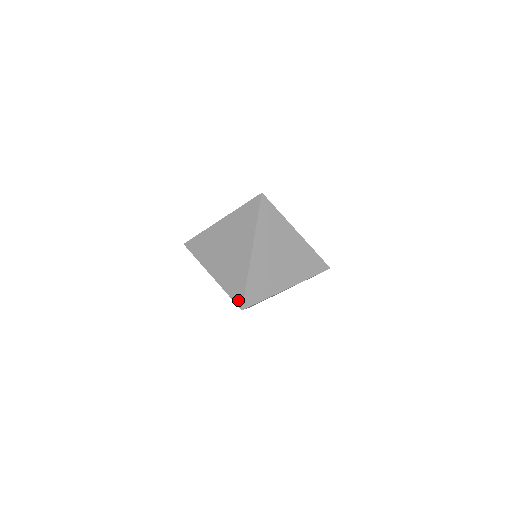
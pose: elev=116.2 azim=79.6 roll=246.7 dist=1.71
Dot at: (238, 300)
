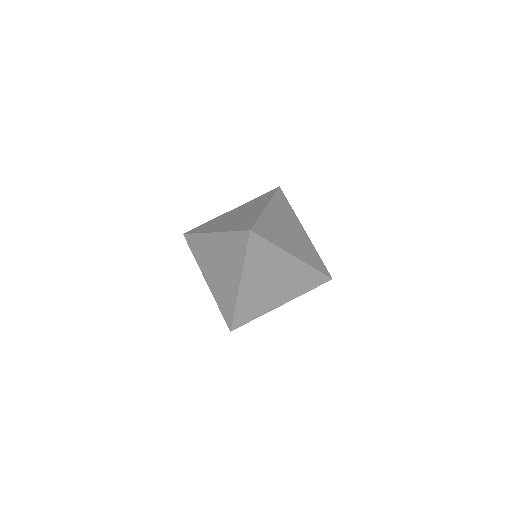
Dot at: (246, 228)
